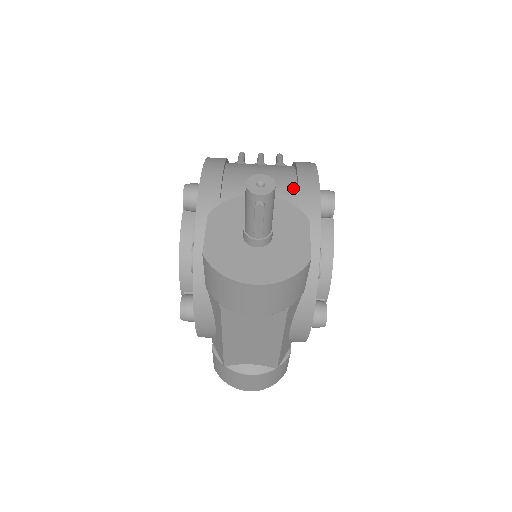
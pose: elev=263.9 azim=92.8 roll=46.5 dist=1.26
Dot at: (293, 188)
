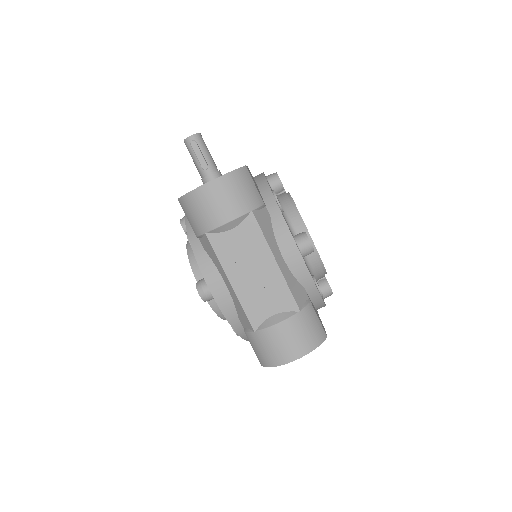
Dot at: occluded
